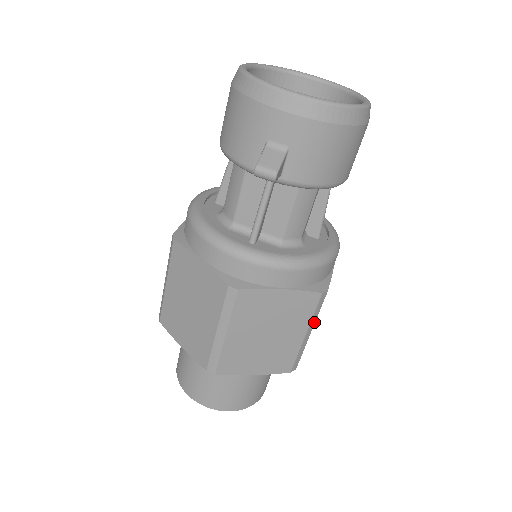
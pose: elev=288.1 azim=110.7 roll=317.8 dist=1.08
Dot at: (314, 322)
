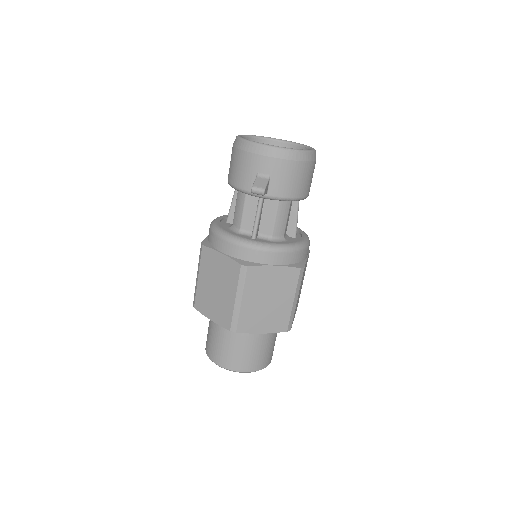
Dot at: (298, 291)
